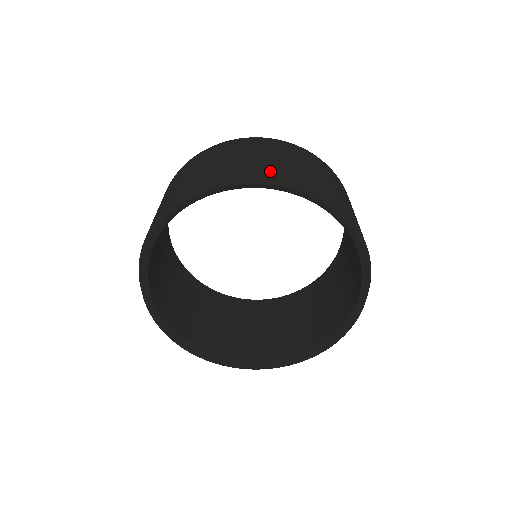
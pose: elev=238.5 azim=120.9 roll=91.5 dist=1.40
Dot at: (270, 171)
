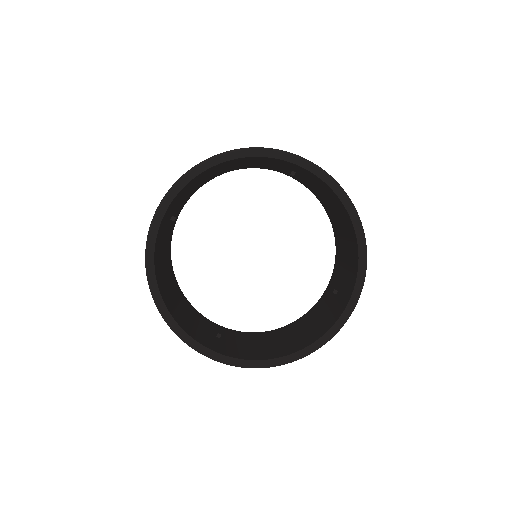
Dot at: occluded
